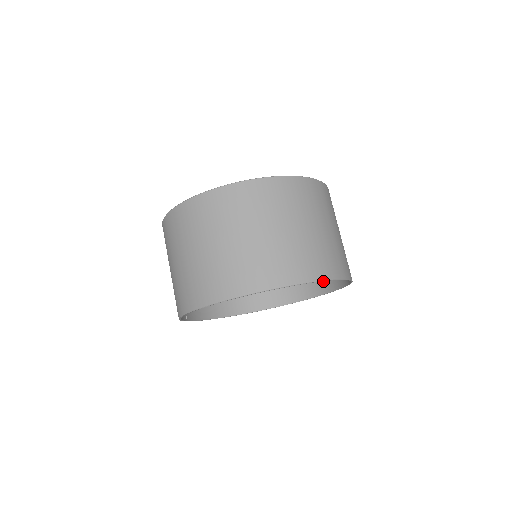
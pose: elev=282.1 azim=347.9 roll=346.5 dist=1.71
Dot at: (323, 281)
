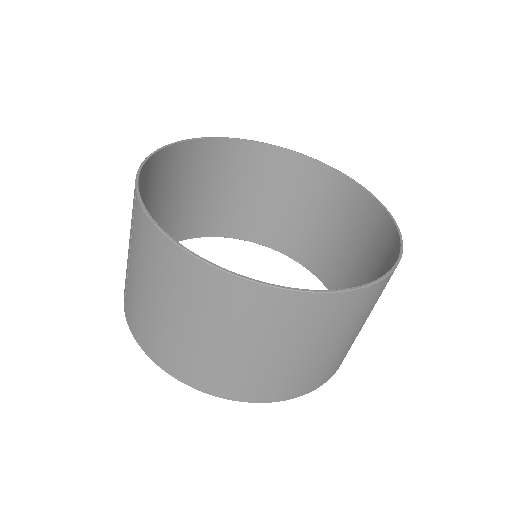
Dot at: (283, 240)
